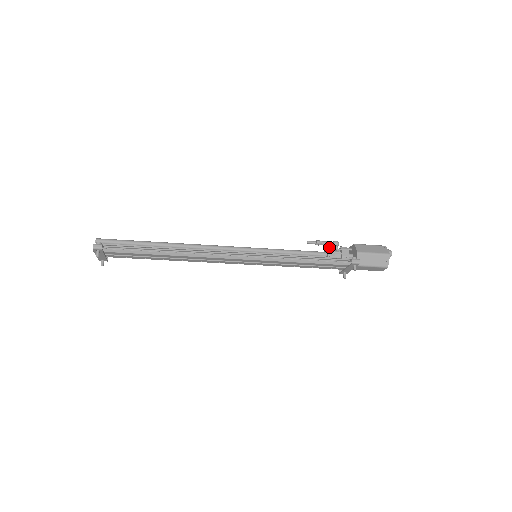
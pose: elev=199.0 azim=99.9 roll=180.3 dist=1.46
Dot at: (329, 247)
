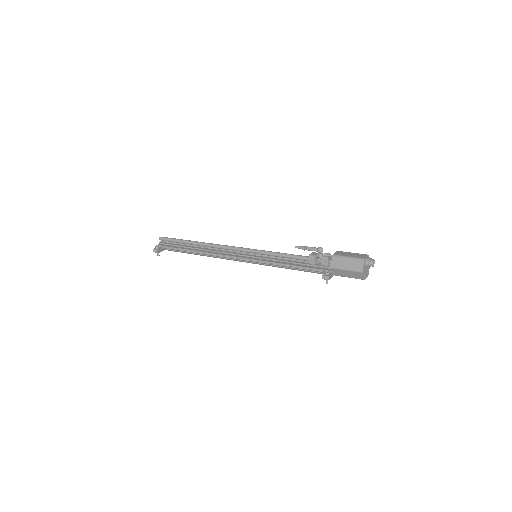
Dot at: (310, 256)
